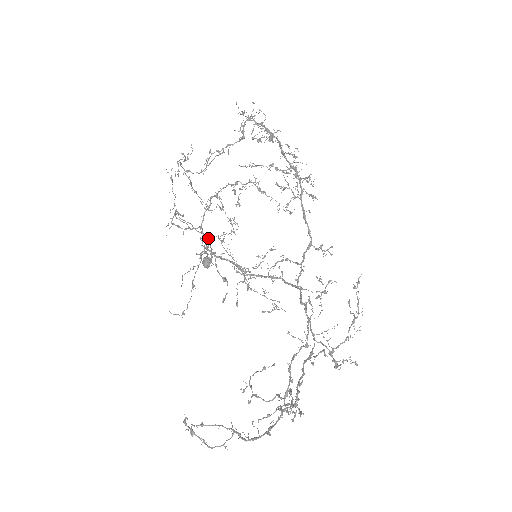
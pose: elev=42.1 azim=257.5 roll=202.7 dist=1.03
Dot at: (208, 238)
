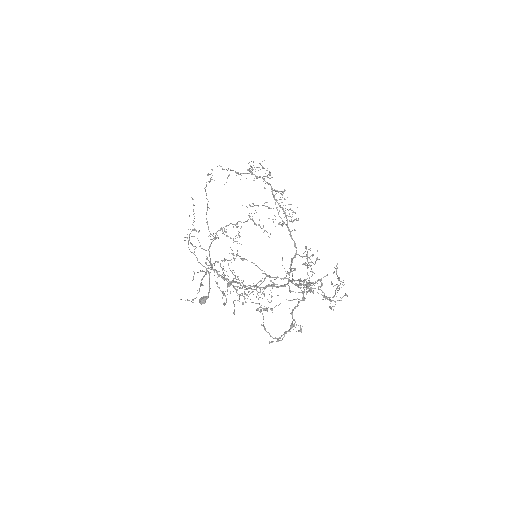
Dot at: occluded
